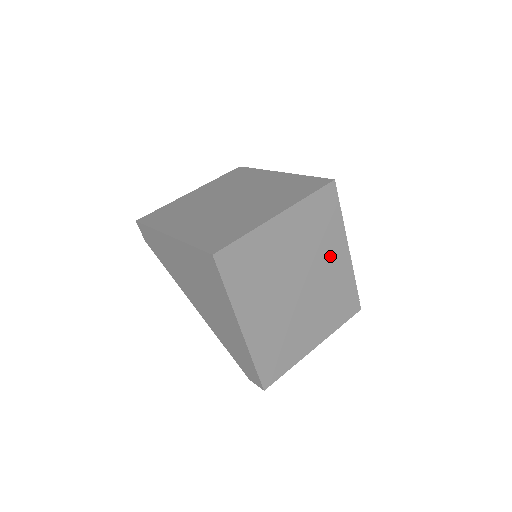
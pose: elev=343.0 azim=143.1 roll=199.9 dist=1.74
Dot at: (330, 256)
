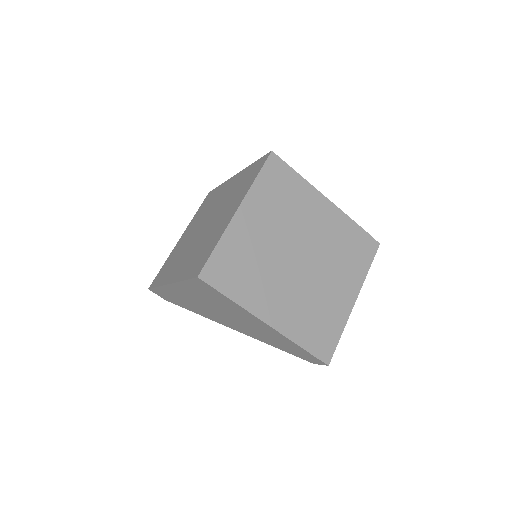
Dot at: (313, 216)
